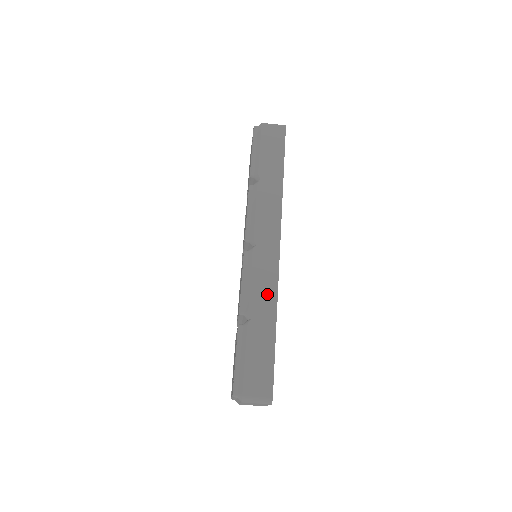
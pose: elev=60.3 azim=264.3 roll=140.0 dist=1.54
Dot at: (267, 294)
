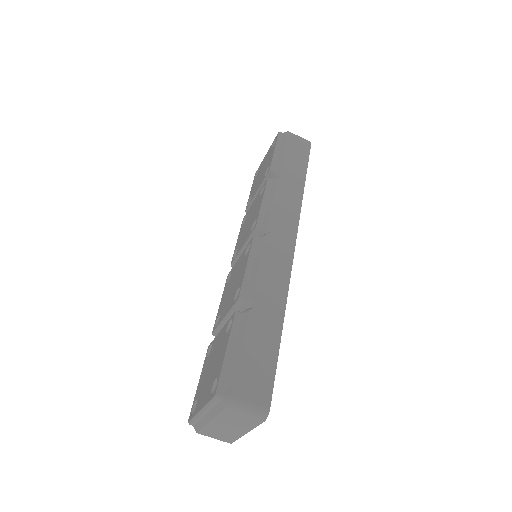
Dot at: (276, 286)
